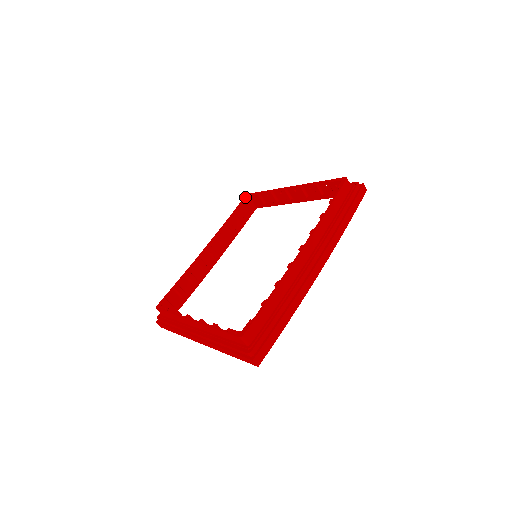
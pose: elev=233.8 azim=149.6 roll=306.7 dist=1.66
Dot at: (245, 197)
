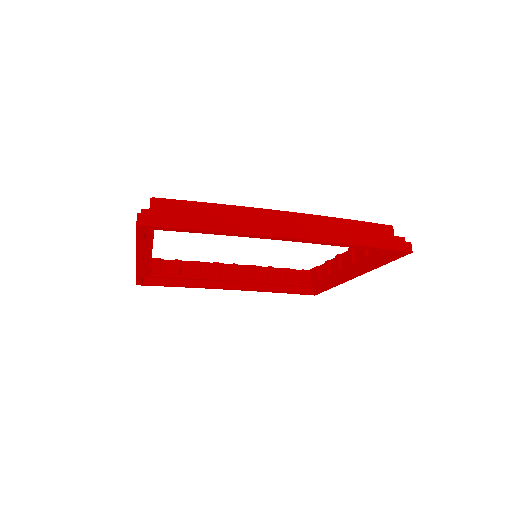
Dot at: (307, 270)
